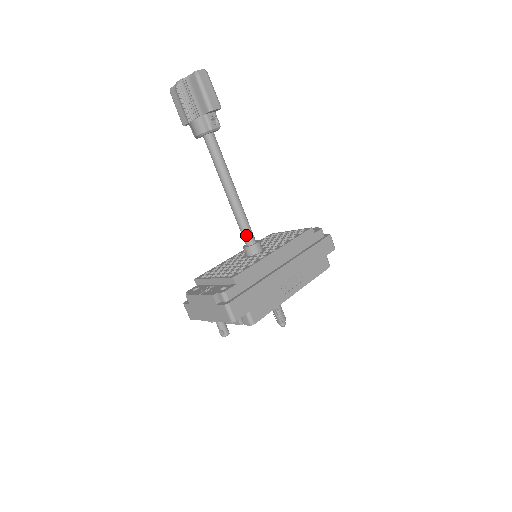
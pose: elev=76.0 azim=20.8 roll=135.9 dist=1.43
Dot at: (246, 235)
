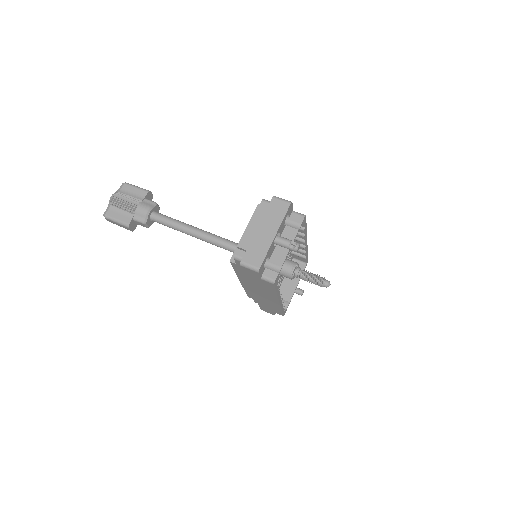
Dot at: (235, 244)
